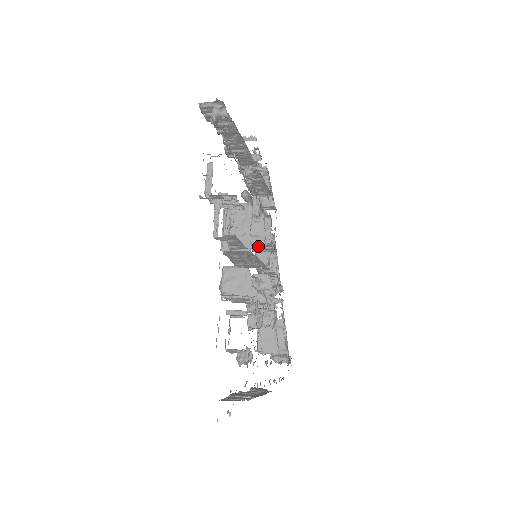
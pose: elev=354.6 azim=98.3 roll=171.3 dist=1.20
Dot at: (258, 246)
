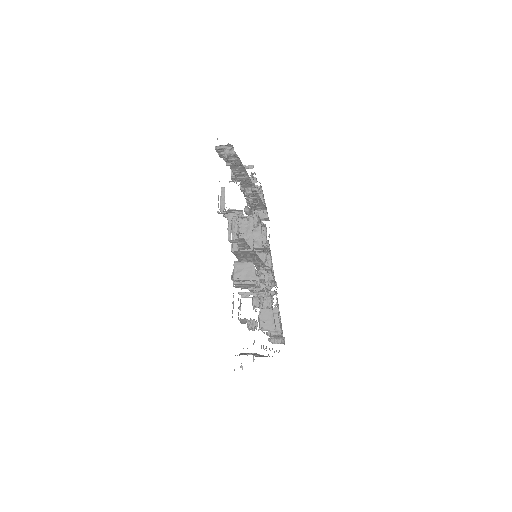
Dot at: (257, 249)
